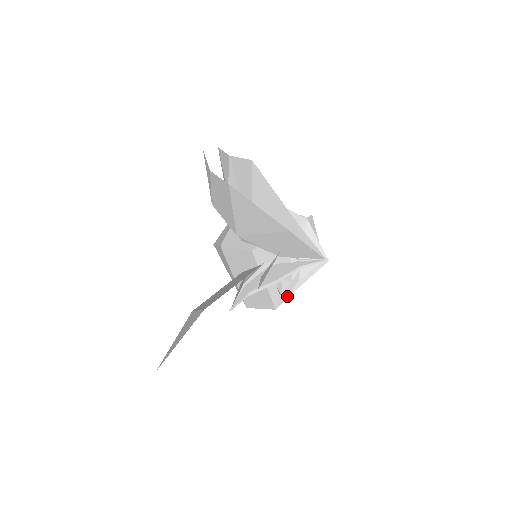
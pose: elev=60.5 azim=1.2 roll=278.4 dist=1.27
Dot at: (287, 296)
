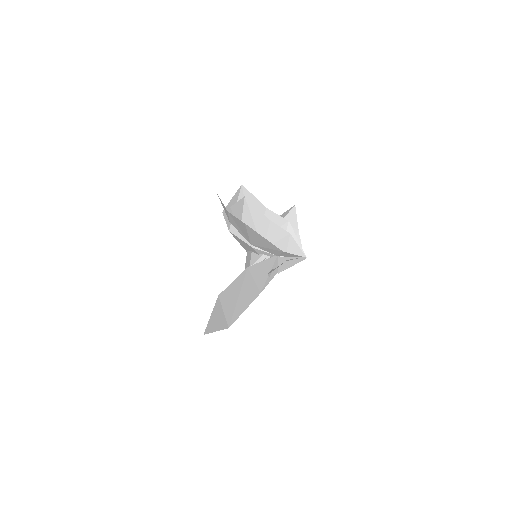
Dot at: occluded
